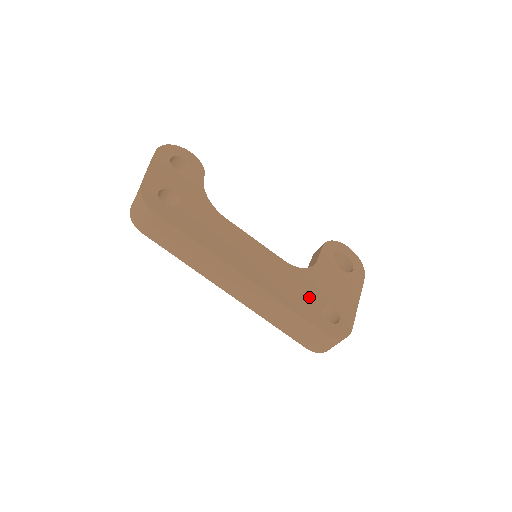
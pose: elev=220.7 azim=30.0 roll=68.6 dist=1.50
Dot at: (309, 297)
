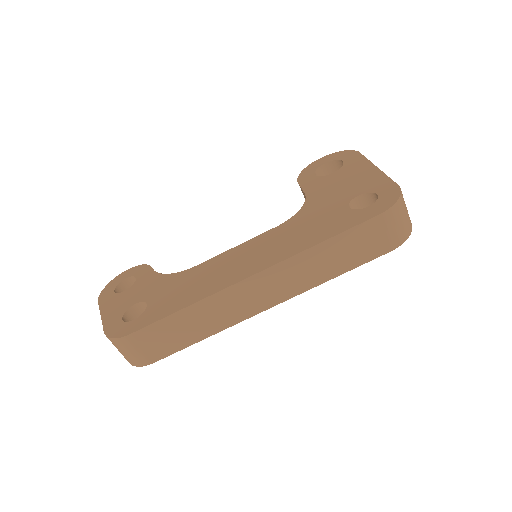
Dot at: (329, 217)
